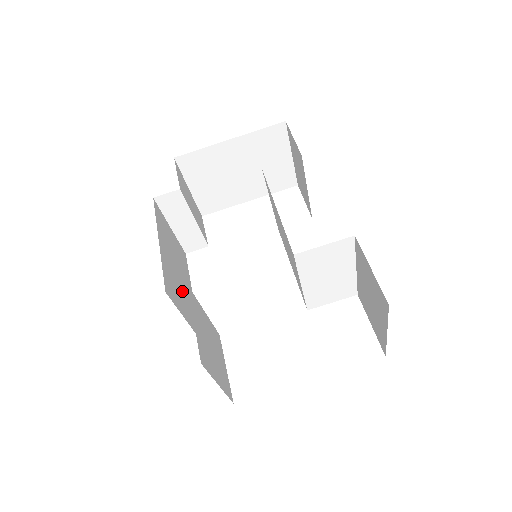
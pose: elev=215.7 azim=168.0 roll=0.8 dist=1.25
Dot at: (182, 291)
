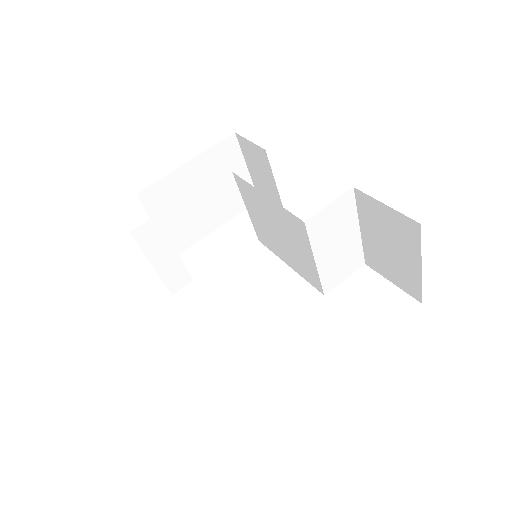
Dot at: occluded
